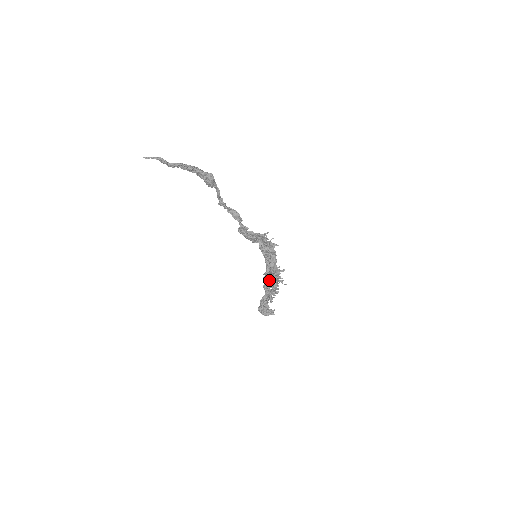
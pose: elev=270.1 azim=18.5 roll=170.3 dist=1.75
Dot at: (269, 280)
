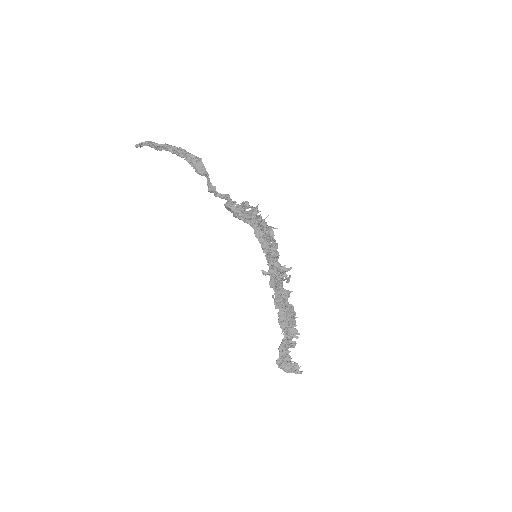
Dot at: (281, 301)
